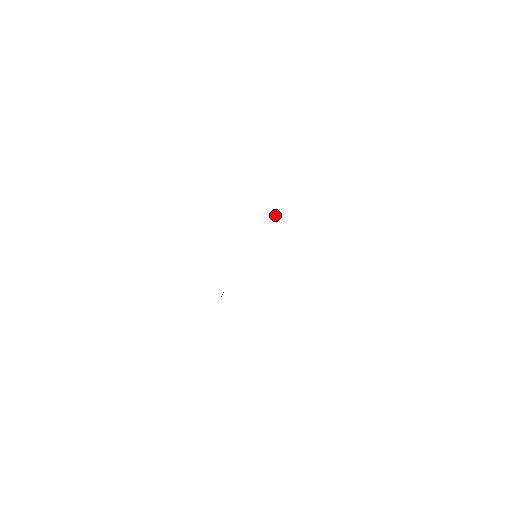
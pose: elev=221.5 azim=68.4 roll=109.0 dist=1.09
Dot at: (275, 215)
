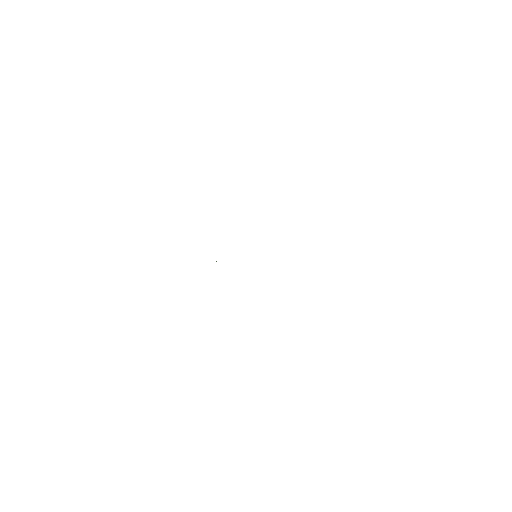
Dot at: occluded
